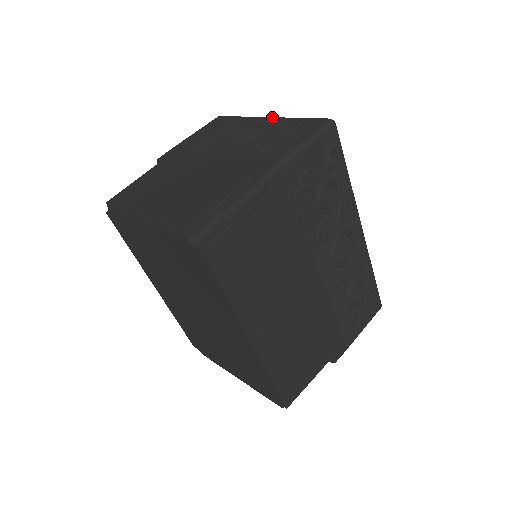
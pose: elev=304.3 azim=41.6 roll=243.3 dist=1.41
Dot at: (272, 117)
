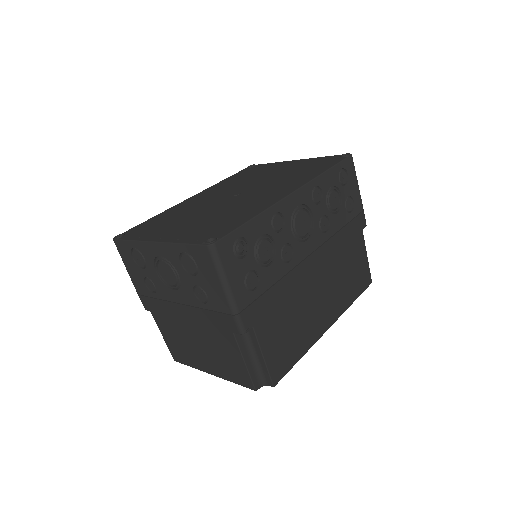
Dot at: (158, 243)
